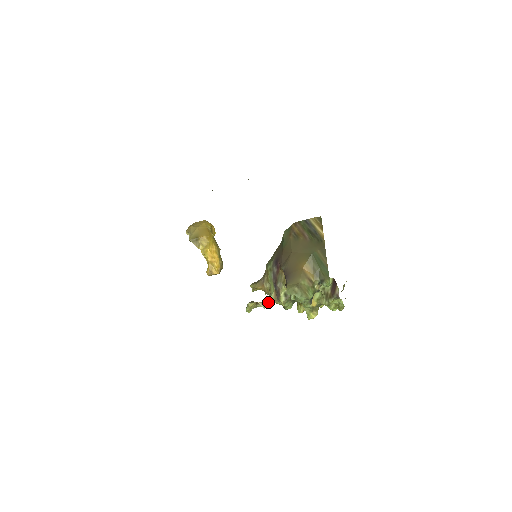
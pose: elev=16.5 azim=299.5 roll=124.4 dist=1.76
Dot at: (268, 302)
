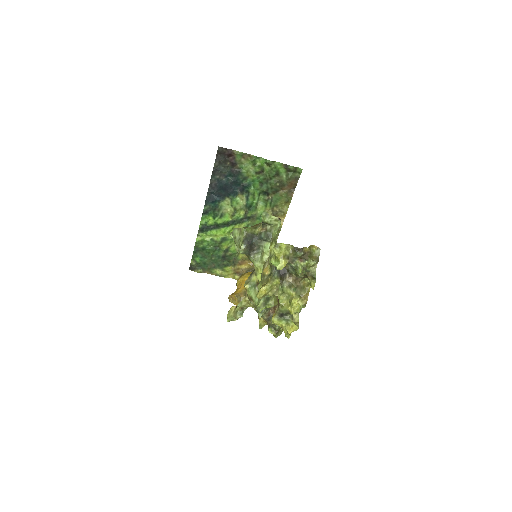
Dot at: (244, 300)
